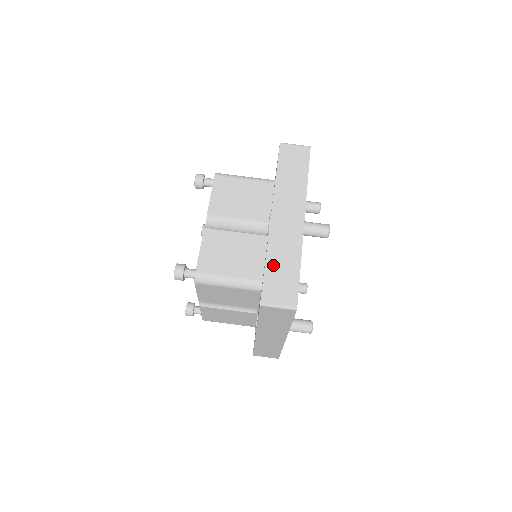
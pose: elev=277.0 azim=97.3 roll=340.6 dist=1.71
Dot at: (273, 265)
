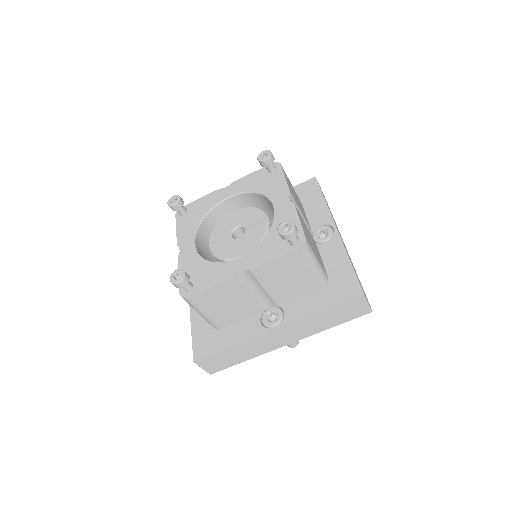
Dot at: (231, 353)
